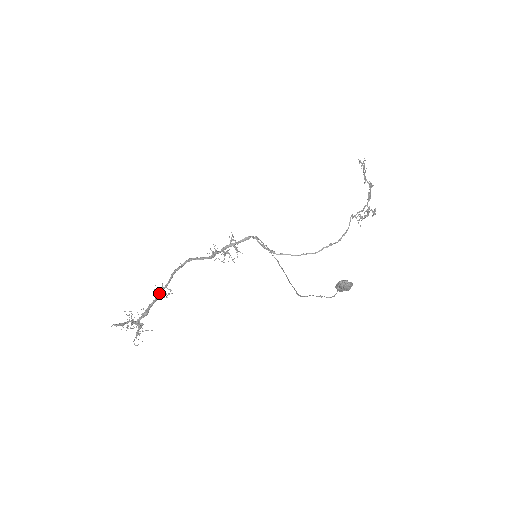
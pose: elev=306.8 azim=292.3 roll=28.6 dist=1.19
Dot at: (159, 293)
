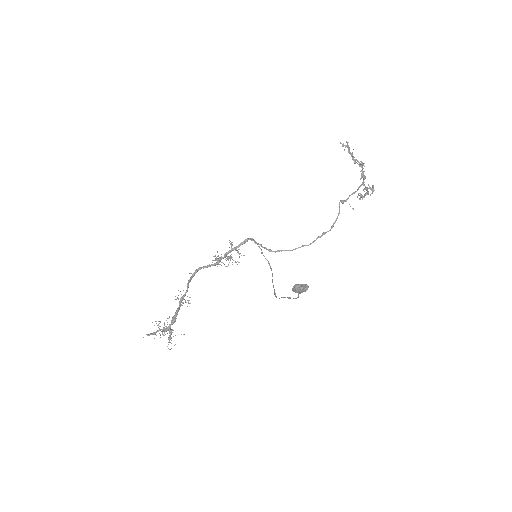
Dot at: (180, 302)
